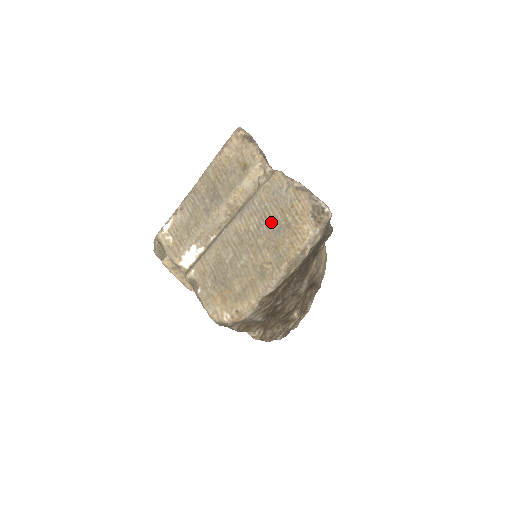
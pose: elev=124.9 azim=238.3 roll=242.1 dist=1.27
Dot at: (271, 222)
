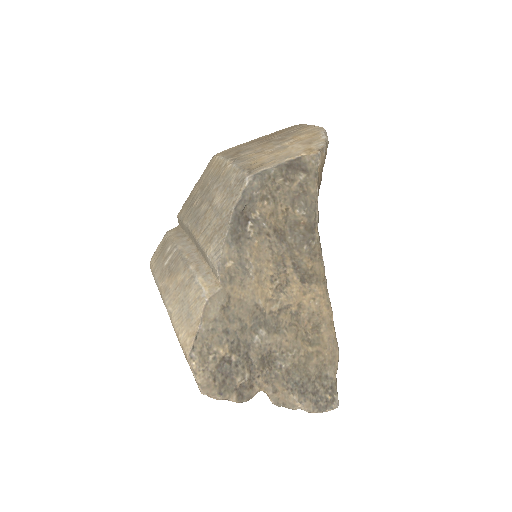
Dot at: occluded
